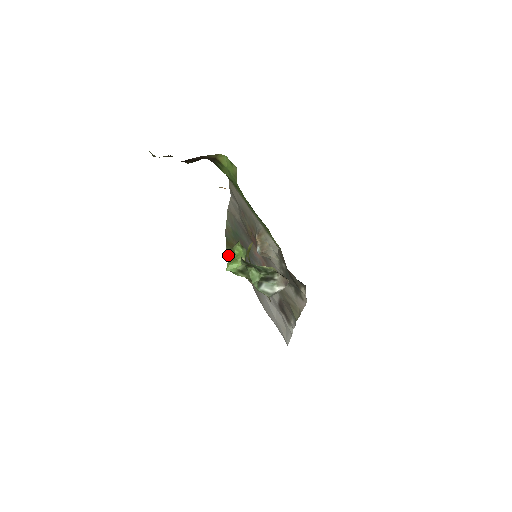
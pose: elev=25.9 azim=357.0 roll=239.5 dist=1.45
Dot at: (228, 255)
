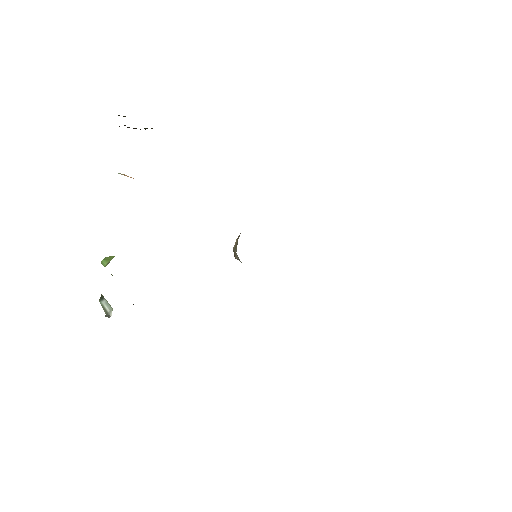
Dot at: occluded
